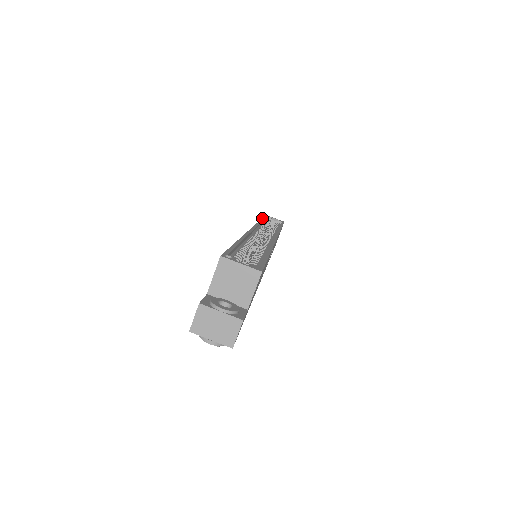
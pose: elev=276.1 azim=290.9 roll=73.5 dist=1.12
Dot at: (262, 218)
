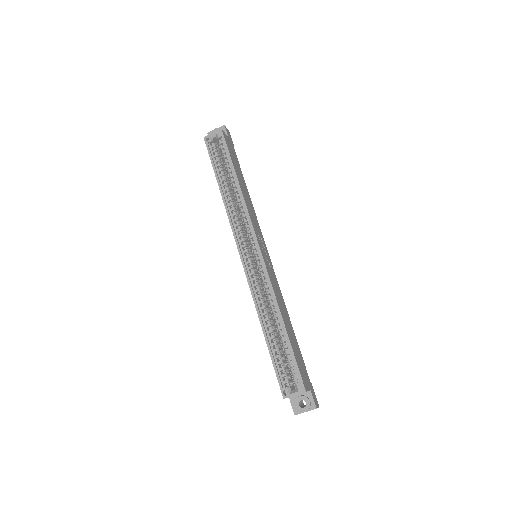
Dot at: (215, 176)
